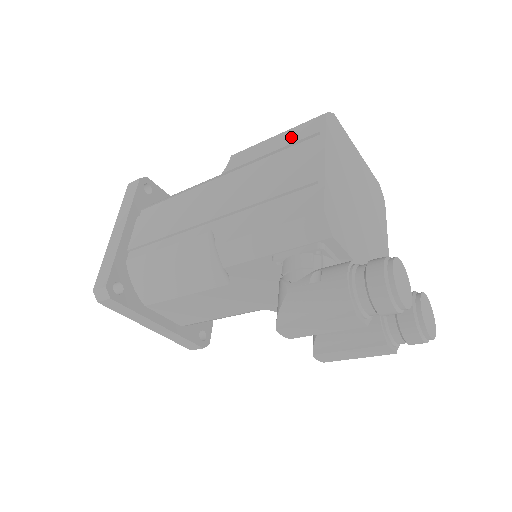
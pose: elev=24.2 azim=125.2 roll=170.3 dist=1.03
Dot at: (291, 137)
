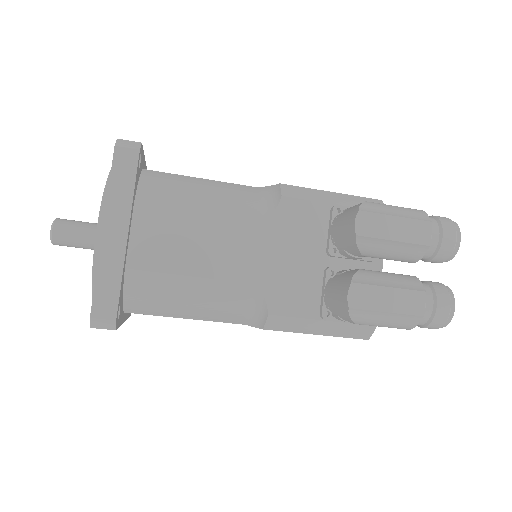
Dot at: occluded
